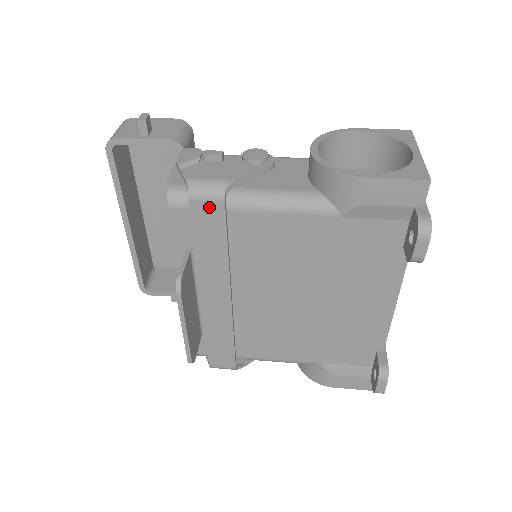
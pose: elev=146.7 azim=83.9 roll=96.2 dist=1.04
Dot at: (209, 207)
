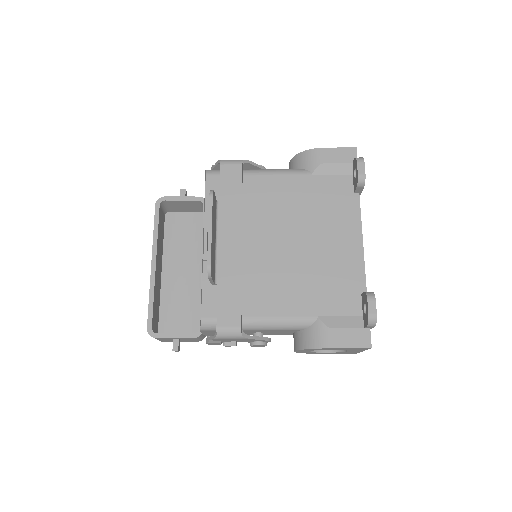
Dot at: (232, 169)
